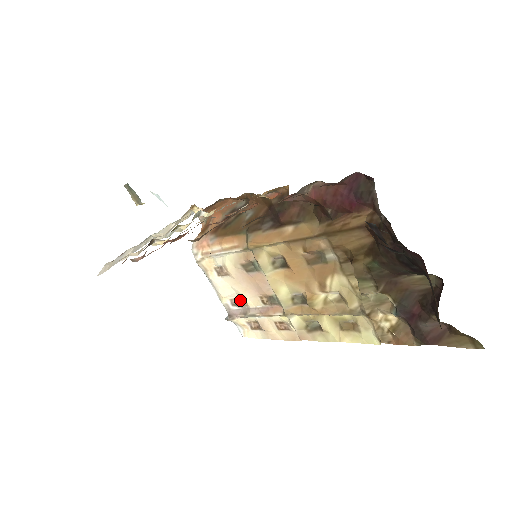
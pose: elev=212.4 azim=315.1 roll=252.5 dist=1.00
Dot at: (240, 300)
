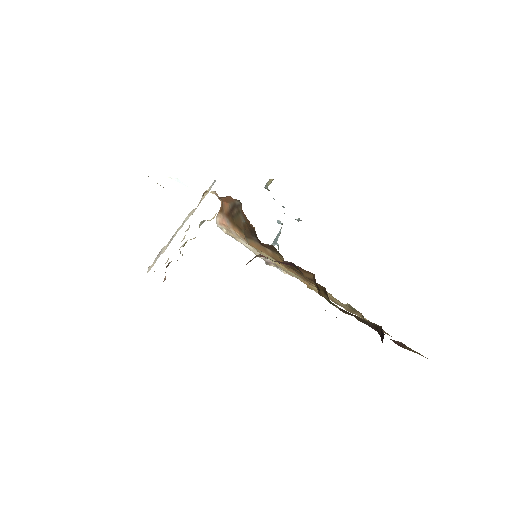
Dot at: occluded
